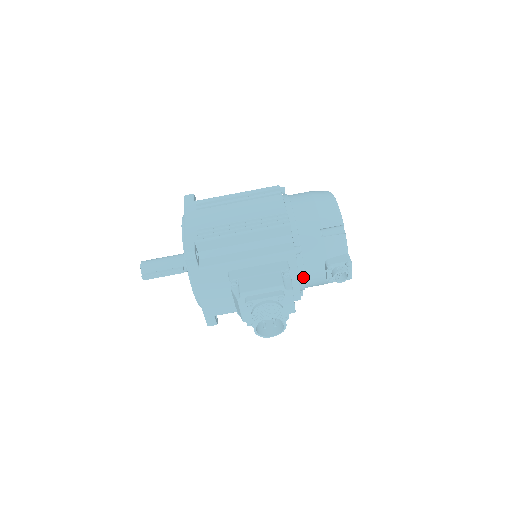
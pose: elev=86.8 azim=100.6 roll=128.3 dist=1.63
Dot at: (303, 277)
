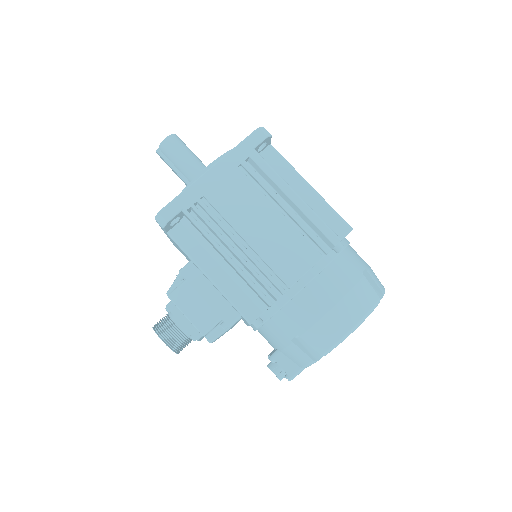
Dot at: occluded
